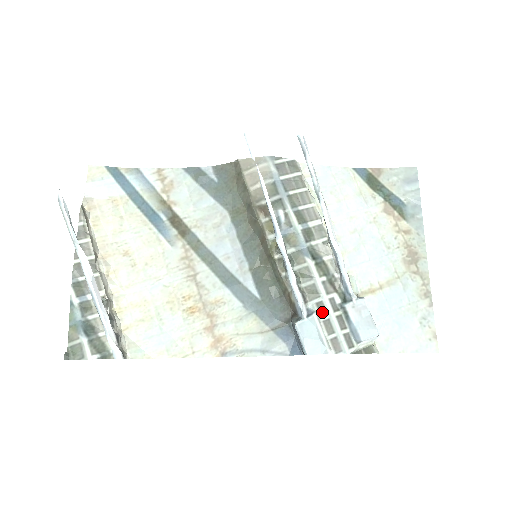
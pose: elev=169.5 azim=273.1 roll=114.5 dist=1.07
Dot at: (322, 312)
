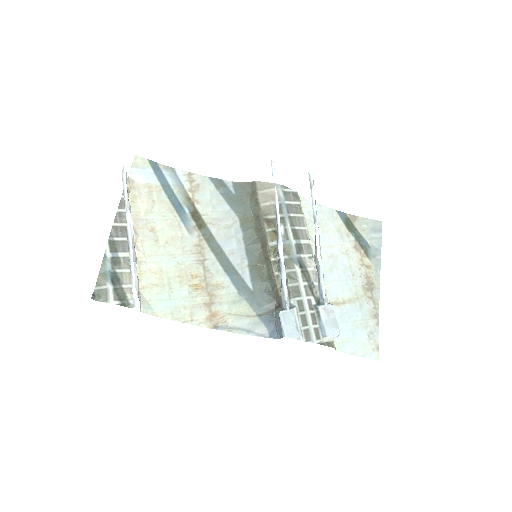
Dot at: (301, 308)
